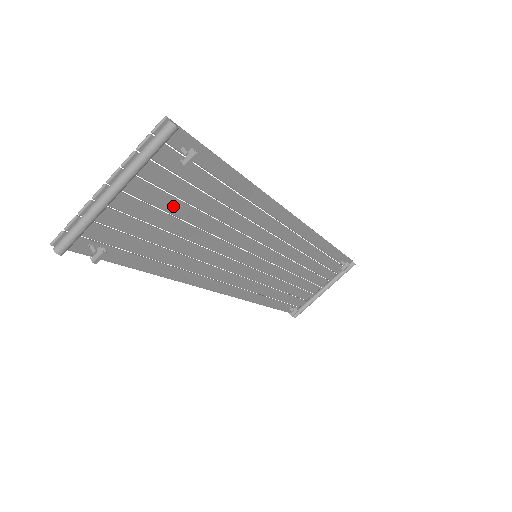
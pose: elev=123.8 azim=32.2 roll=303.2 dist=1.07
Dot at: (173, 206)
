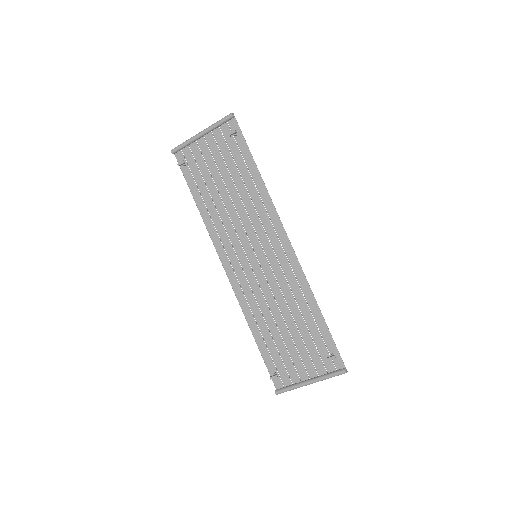
Dot at: (221, 166)
